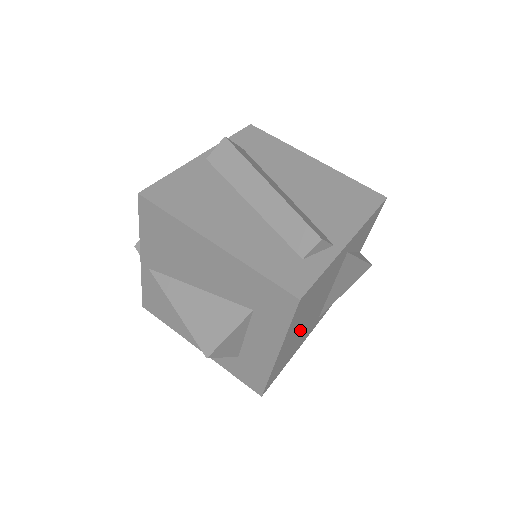
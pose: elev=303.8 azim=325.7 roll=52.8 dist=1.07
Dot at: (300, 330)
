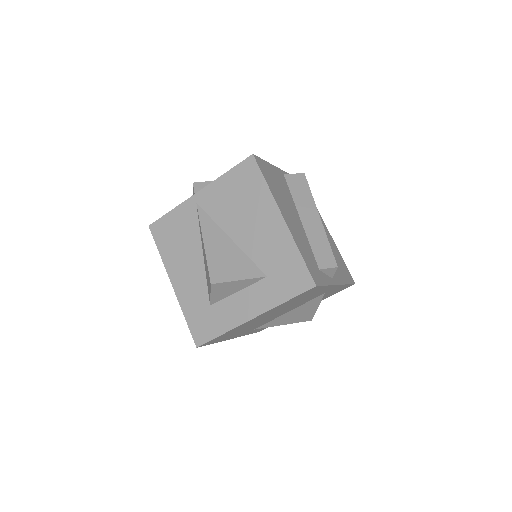
Dot at: (262, 319)
